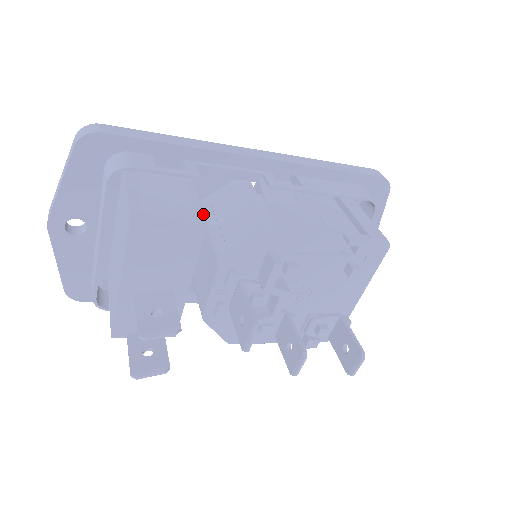
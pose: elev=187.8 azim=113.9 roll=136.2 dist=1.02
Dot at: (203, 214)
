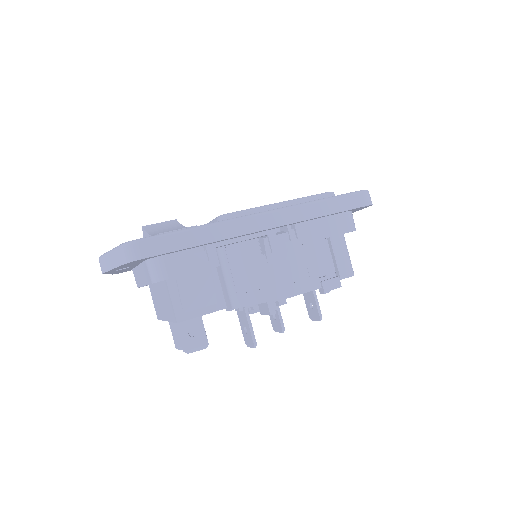
Dot at: (223, 297)
